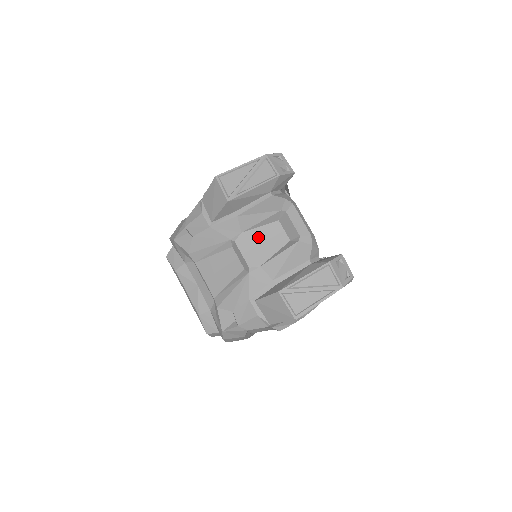
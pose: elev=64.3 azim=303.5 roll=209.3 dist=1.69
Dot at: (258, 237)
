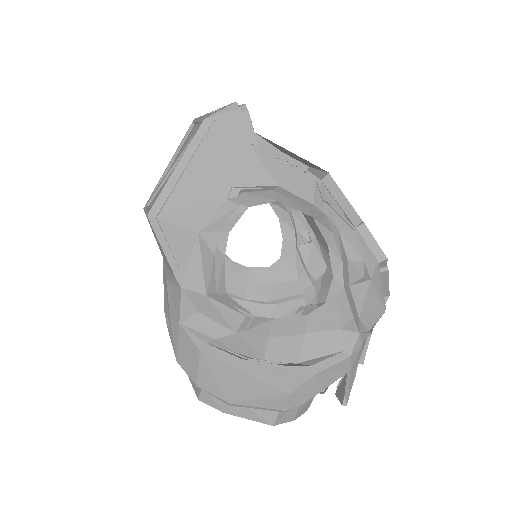
Dot at: occluded
